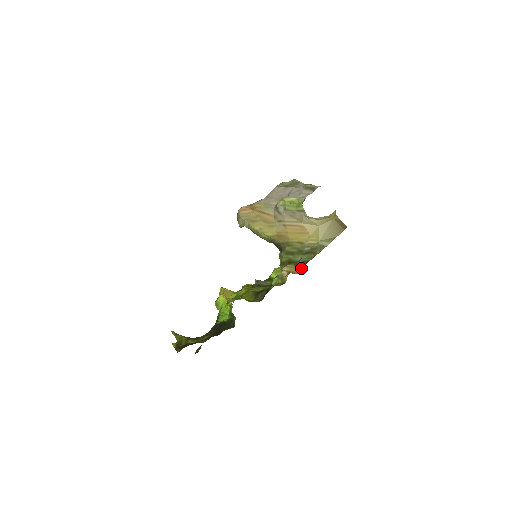
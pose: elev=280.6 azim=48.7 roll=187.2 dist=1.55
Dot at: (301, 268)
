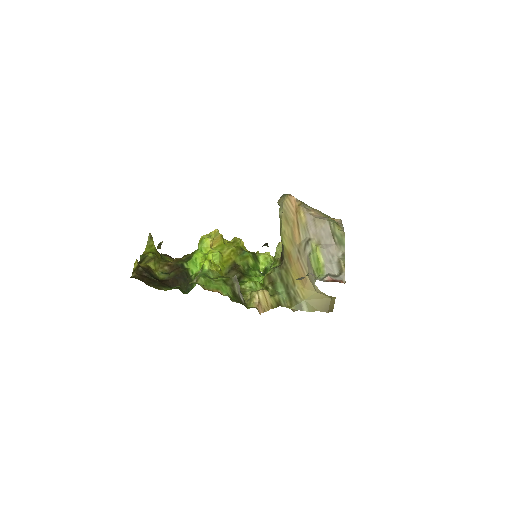
Dot at: (270, 308)
